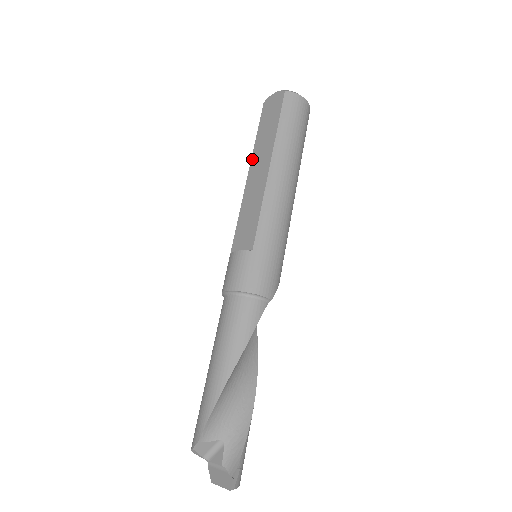
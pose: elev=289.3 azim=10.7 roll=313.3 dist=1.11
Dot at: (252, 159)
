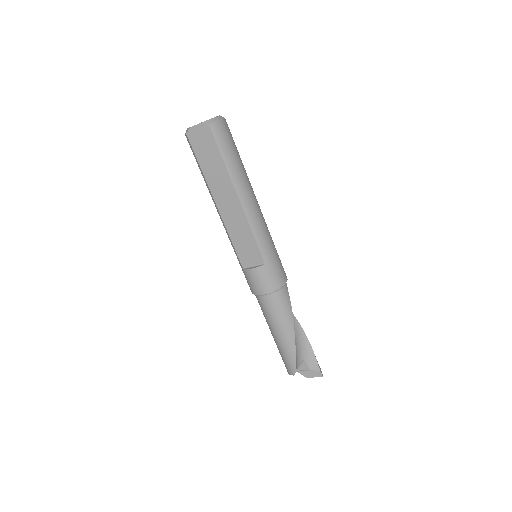
Dot at: (212, 192)
